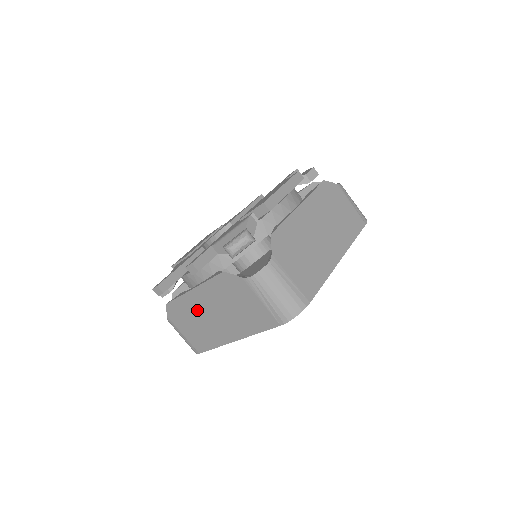
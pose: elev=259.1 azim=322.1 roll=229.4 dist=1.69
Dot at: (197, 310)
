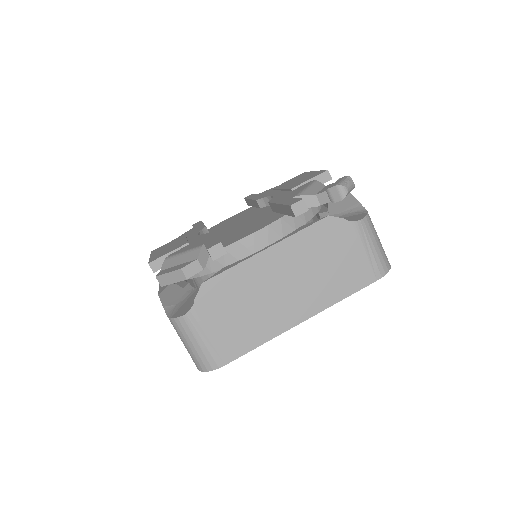
Dot at: (259, 282)
